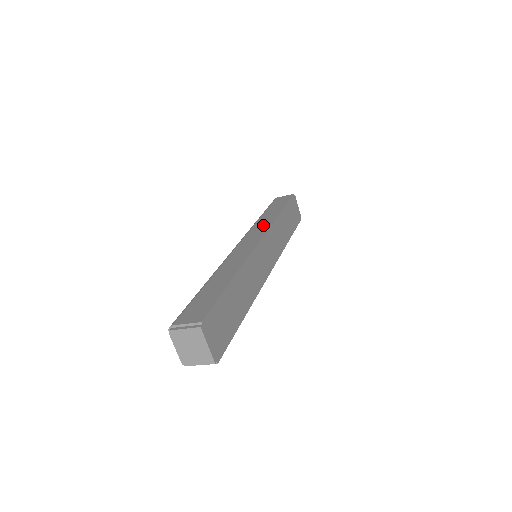
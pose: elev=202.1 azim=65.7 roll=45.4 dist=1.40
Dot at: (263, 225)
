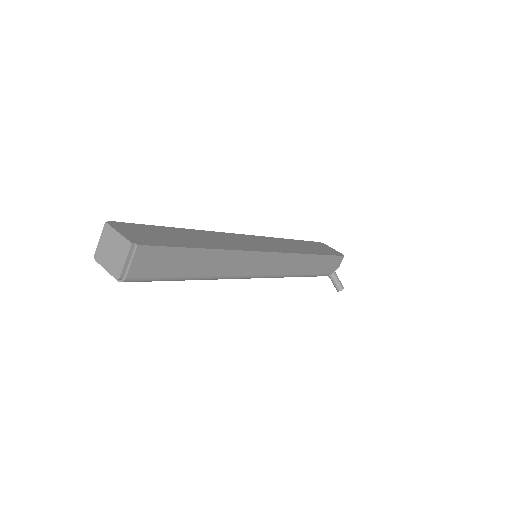
Dot at: occluded
